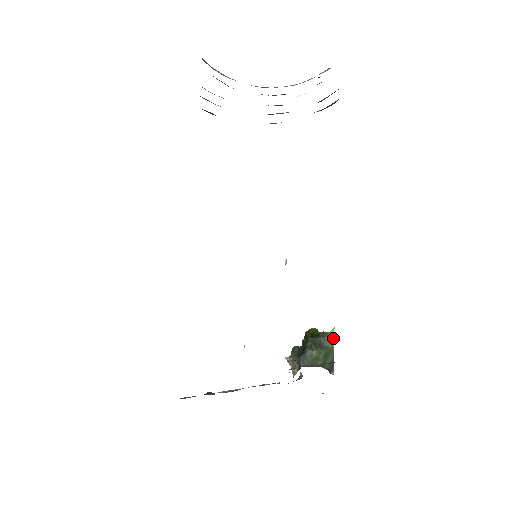
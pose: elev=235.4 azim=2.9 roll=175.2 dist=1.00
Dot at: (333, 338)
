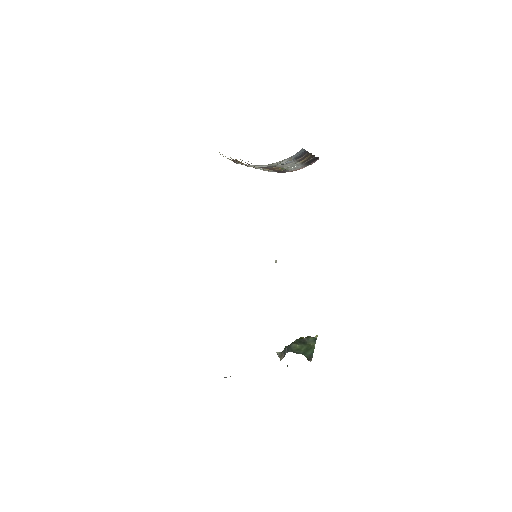
Dot at: (315, 339)
